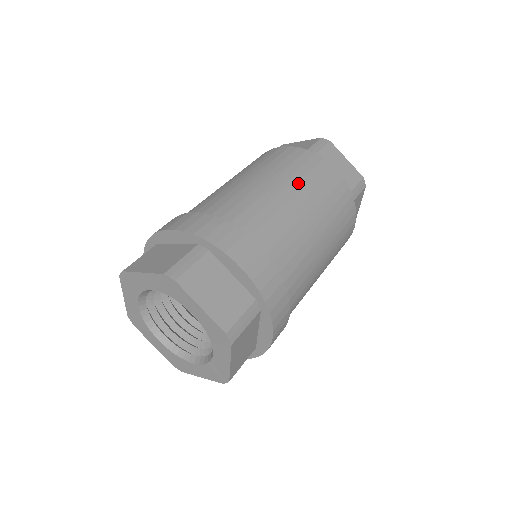
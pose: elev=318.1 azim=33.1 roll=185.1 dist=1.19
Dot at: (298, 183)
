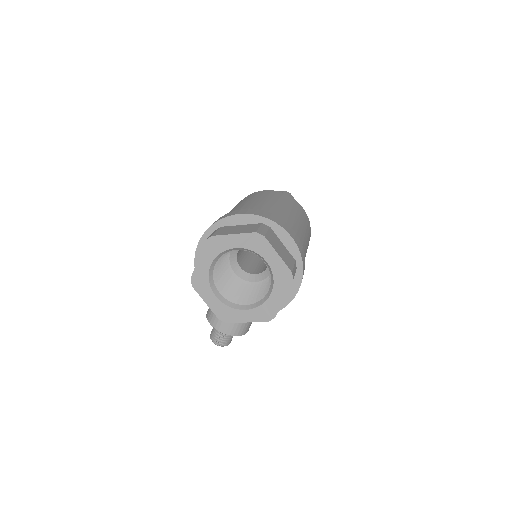
Dot at: (291, 207)
